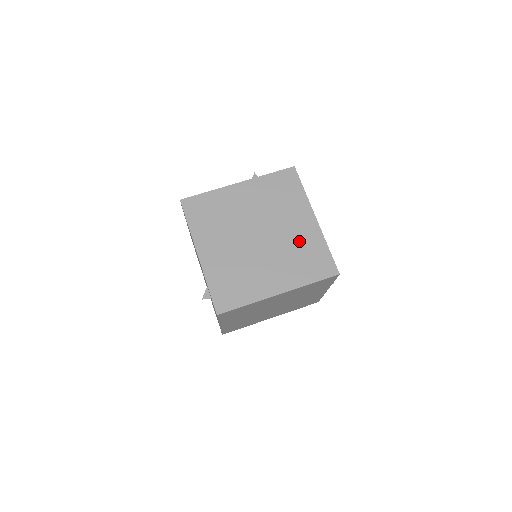
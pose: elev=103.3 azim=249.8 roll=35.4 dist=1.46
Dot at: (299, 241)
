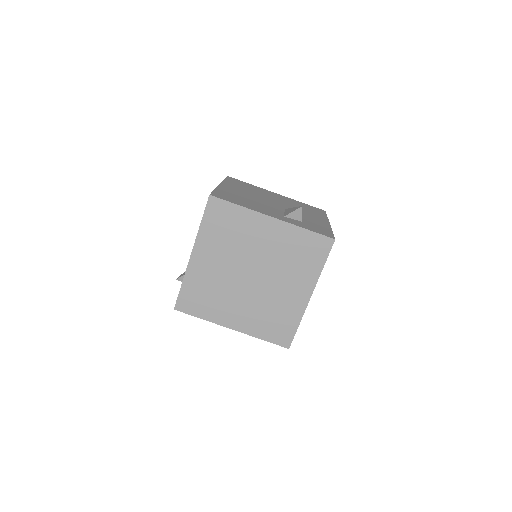
Dot at: (281, 304)
